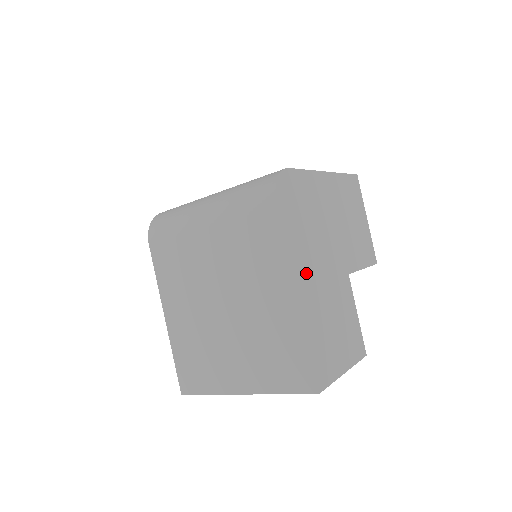
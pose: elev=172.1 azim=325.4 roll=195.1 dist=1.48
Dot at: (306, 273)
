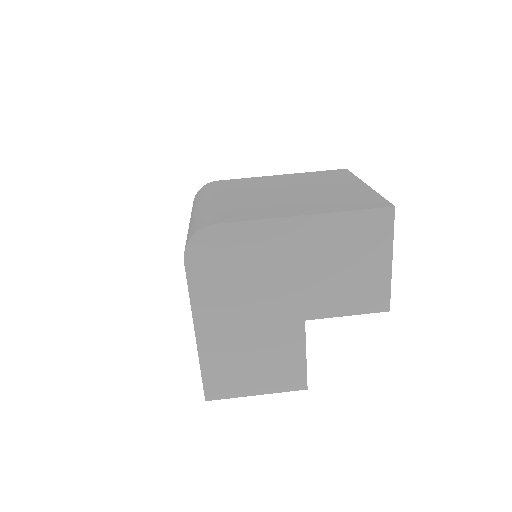
Dot at: (217, 317)
